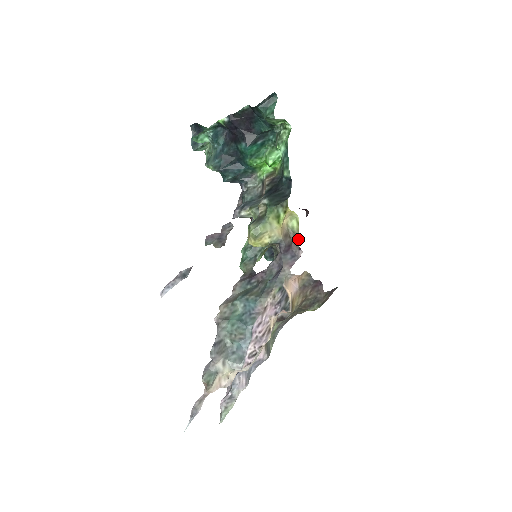
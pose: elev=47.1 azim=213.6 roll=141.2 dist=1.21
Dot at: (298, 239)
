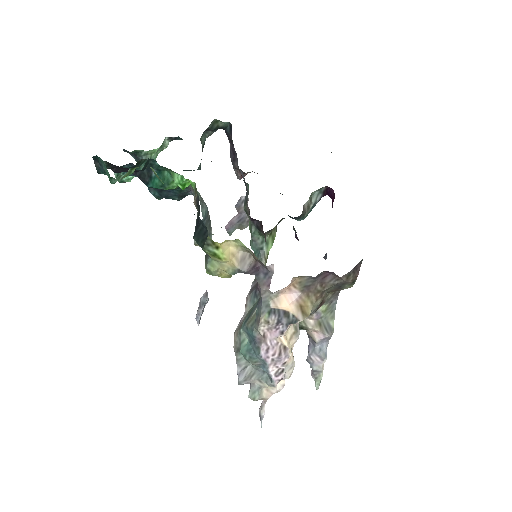
Dot at: (257, 258)
